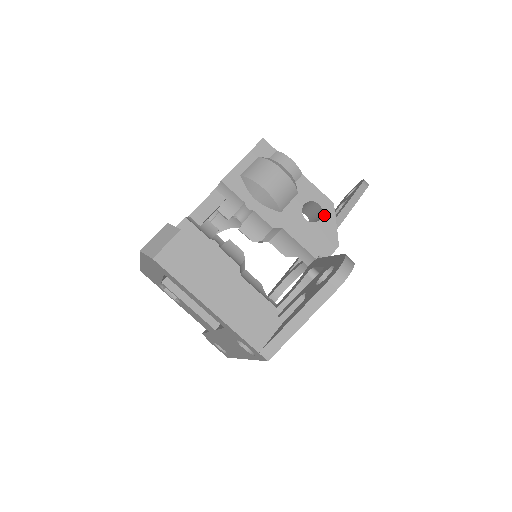
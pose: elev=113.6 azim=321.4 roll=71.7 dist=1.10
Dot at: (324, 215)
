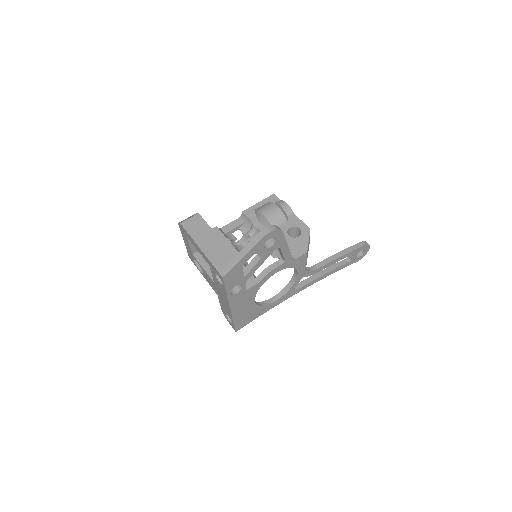
Dot at: (302, 235)
